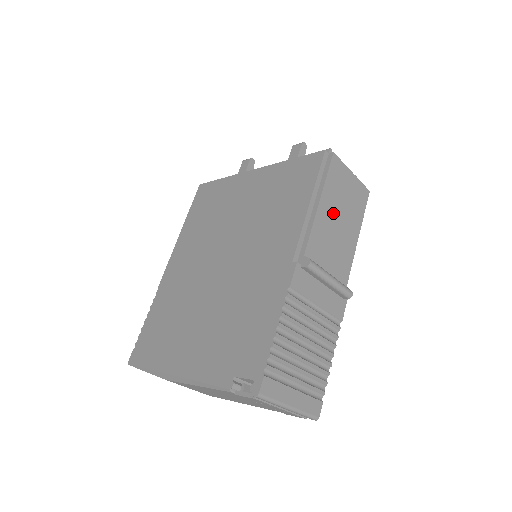
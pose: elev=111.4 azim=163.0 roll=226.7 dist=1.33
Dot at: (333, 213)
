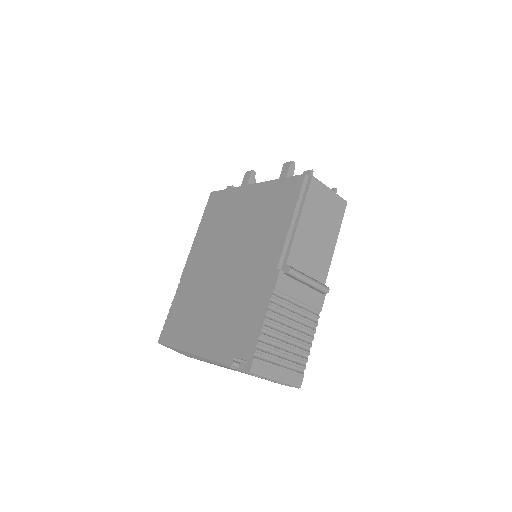
Dot at: (312, 226)
